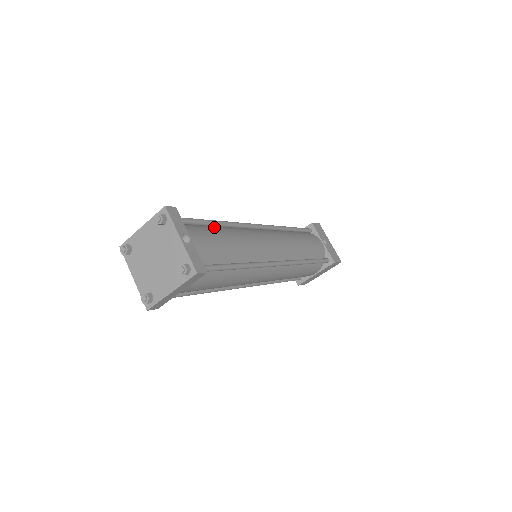
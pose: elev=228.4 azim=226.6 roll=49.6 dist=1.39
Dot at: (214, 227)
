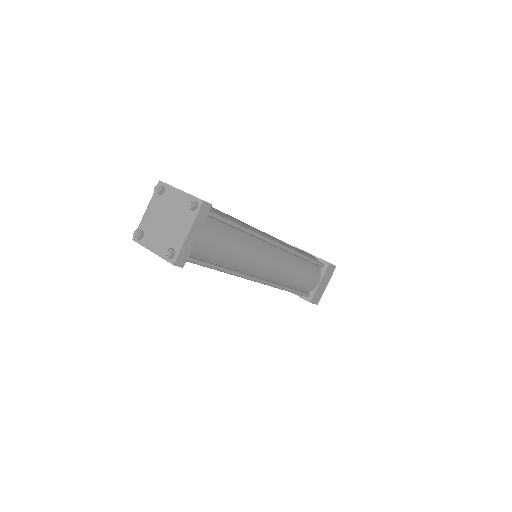
Dot at: occluded
